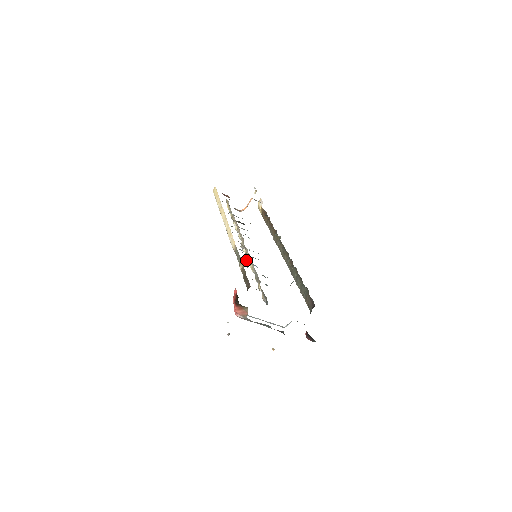
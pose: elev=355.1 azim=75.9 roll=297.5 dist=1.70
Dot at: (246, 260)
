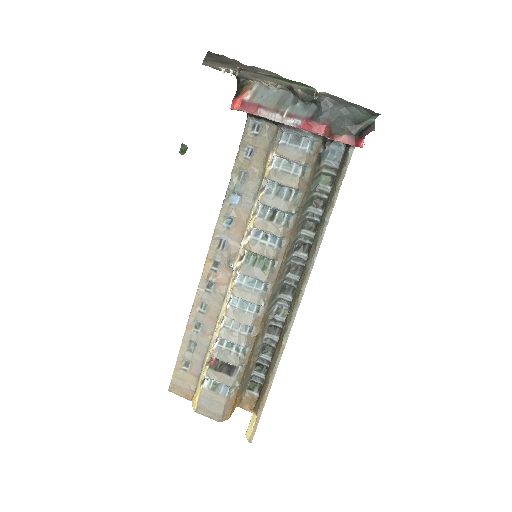
Dot at: (242, 244)
